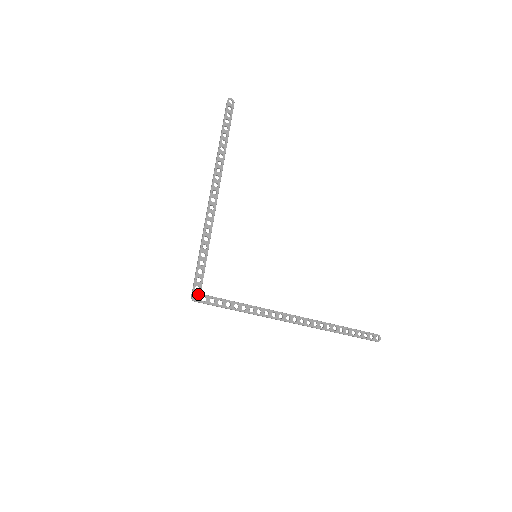
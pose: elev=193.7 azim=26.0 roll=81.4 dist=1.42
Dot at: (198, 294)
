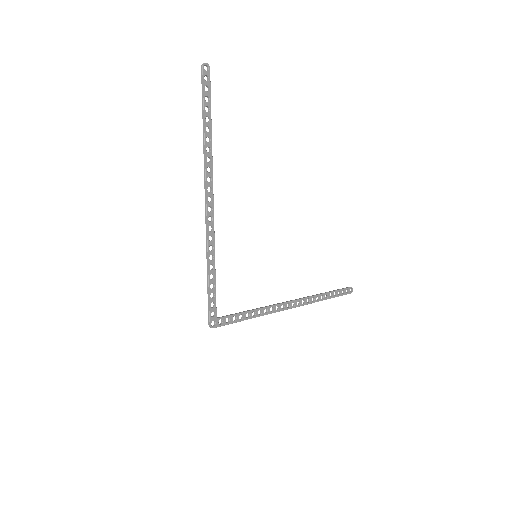
Dot at: (215, 320)
